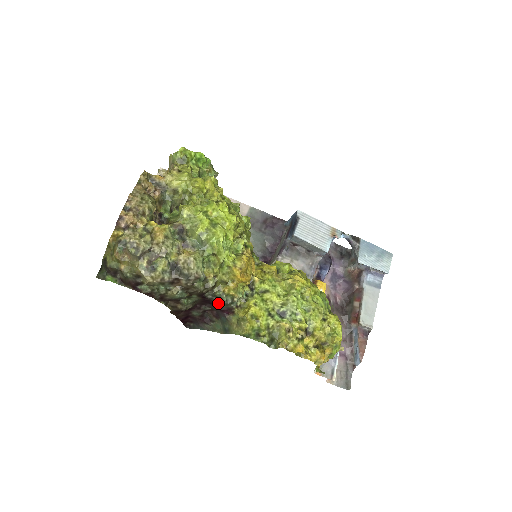
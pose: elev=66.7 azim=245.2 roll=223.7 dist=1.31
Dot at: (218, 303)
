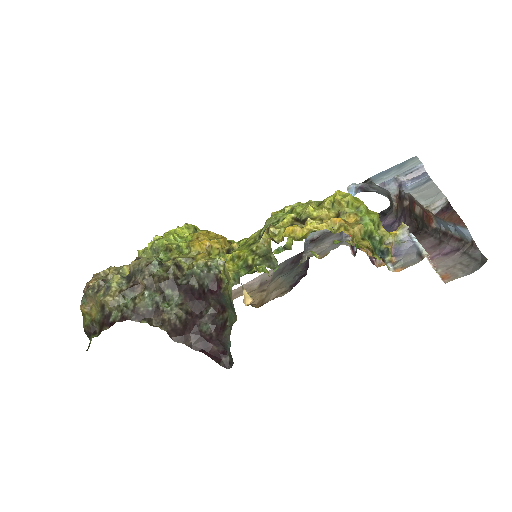
Dot at: (200, 284)
